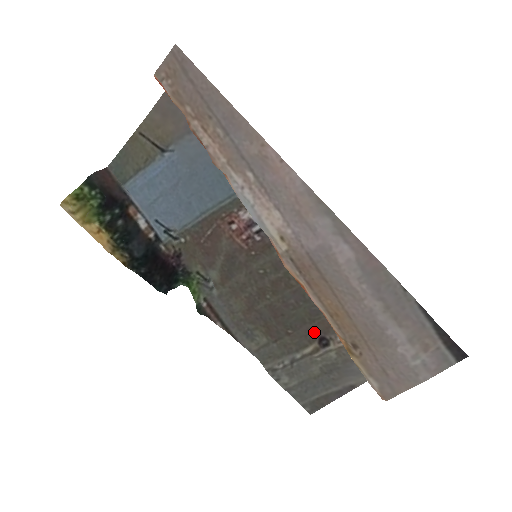
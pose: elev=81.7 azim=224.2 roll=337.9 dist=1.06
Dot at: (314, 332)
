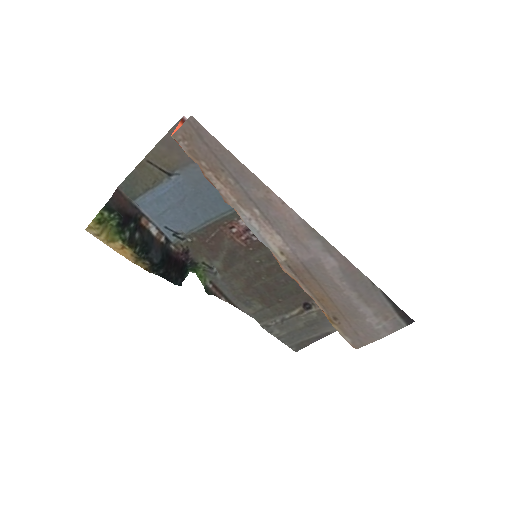
Dot at: (300, 300)
